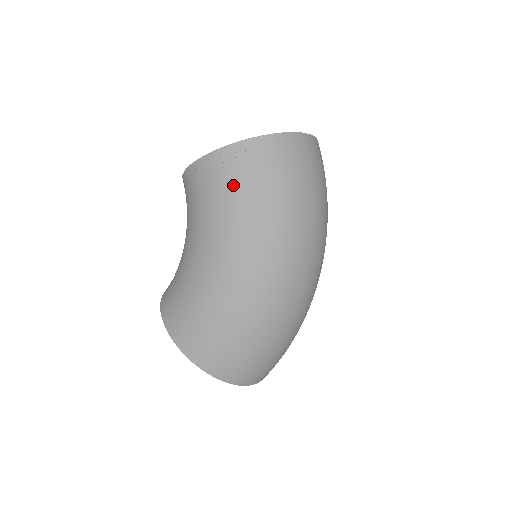
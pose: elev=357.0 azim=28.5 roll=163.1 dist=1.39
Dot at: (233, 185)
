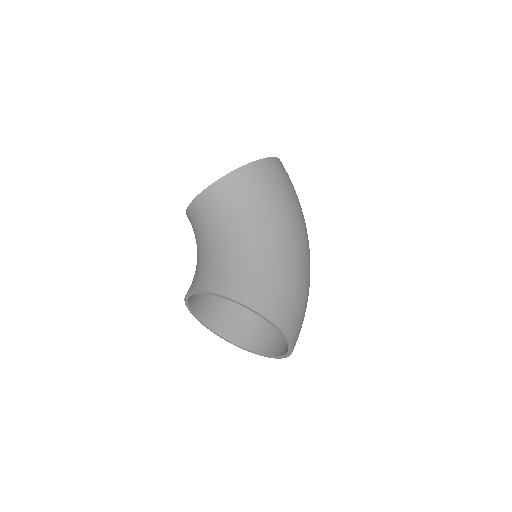
Dot at: (275, 184)
